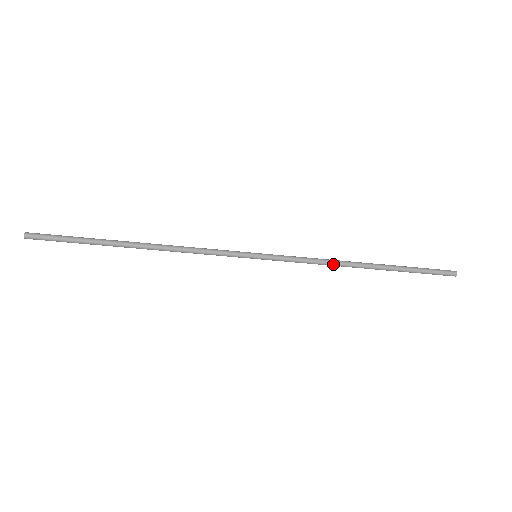
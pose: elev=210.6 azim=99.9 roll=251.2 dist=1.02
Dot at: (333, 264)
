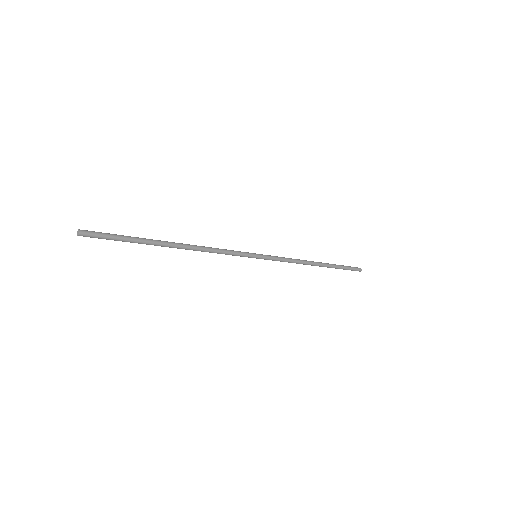
Dot at: occluded
